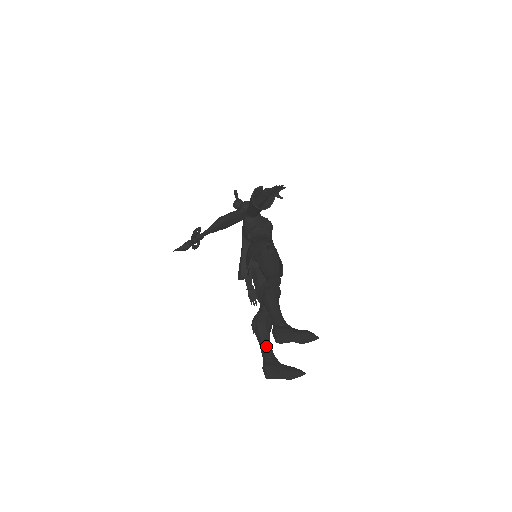
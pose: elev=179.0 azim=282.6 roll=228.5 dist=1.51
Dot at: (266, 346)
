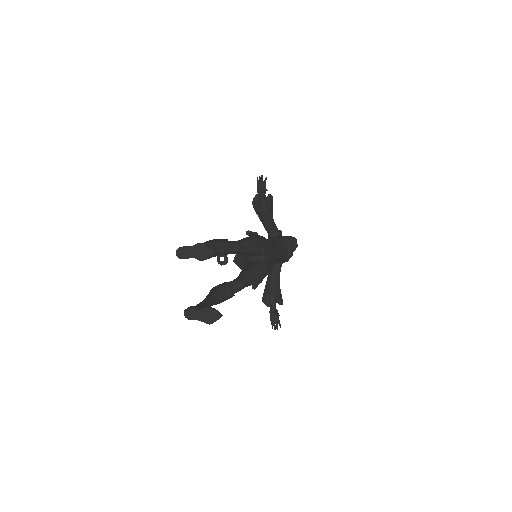
Dot at: (206, 299)
